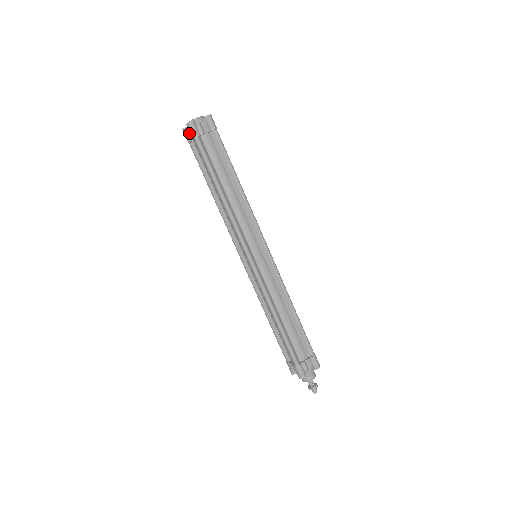
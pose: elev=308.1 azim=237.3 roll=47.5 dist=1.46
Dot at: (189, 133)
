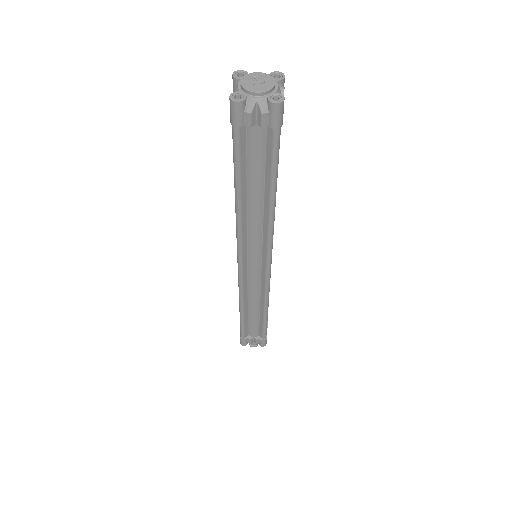
Dot at: occluded
